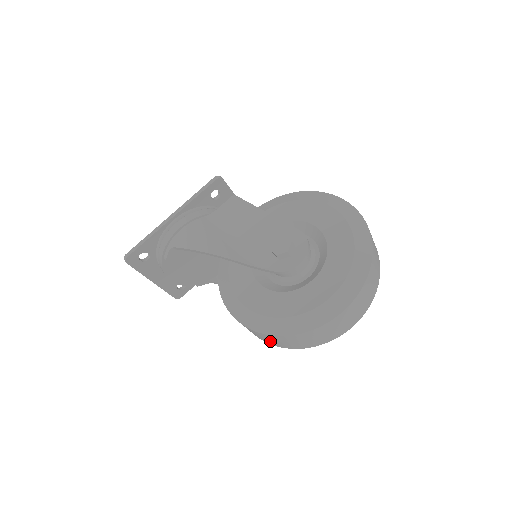
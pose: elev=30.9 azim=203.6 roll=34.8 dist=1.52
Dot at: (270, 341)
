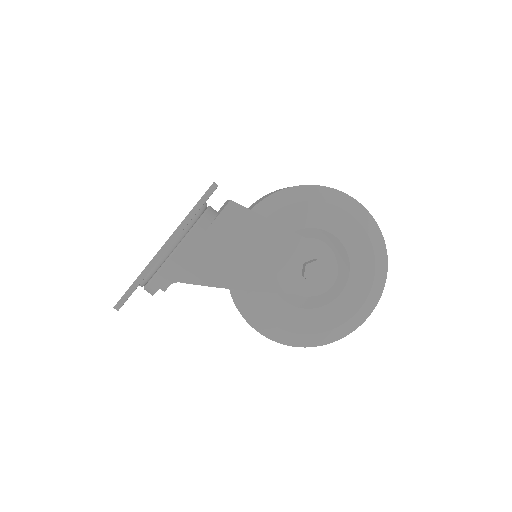
Dot at: occluded
